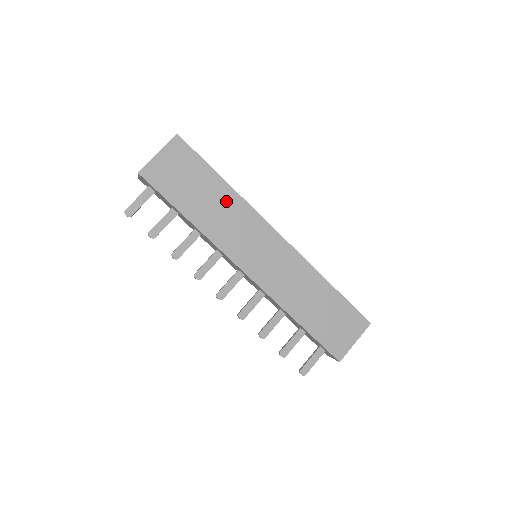
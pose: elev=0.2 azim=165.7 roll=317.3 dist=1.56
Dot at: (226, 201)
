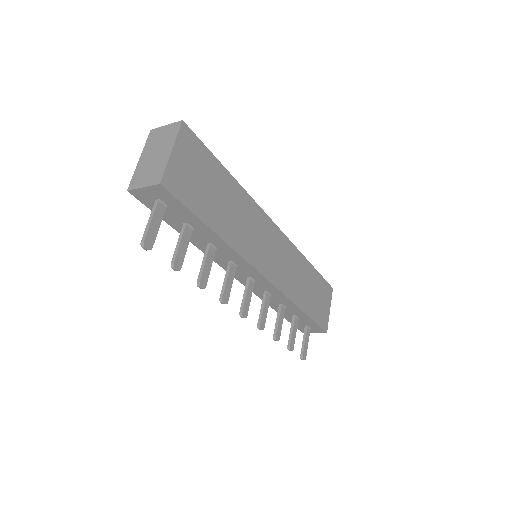
Dot at: (238, 200)
